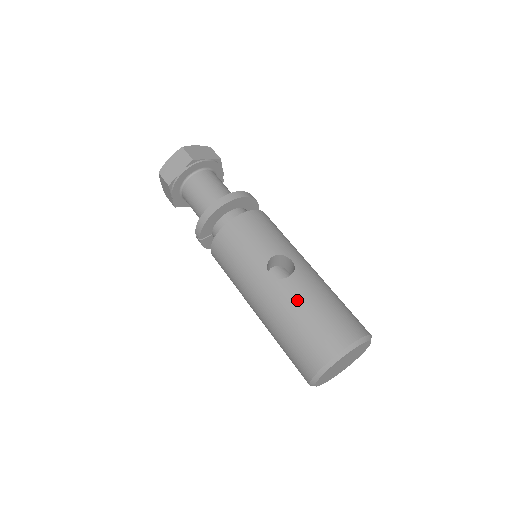
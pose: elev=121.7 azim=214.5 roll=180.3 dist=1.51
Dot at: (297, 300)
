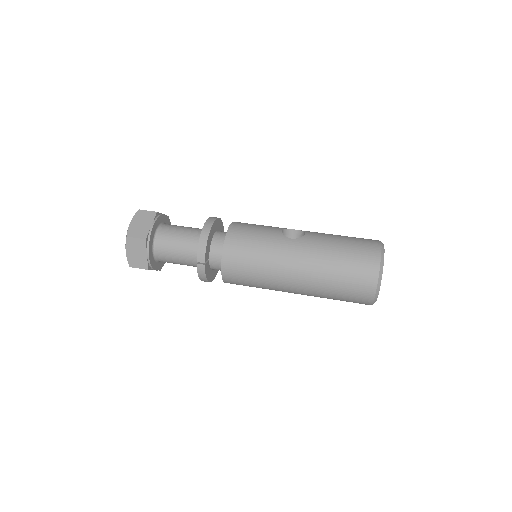
Dot at: (325, 240)
